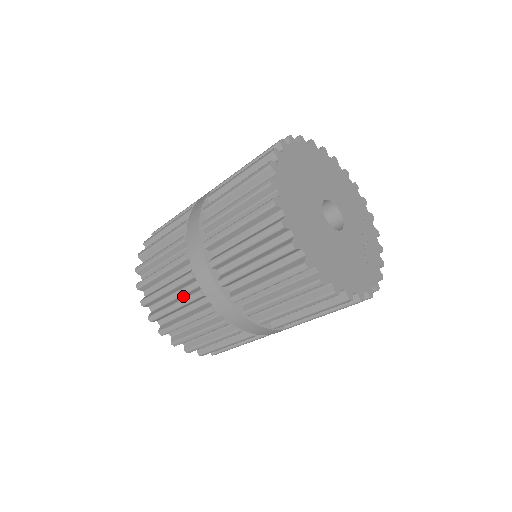
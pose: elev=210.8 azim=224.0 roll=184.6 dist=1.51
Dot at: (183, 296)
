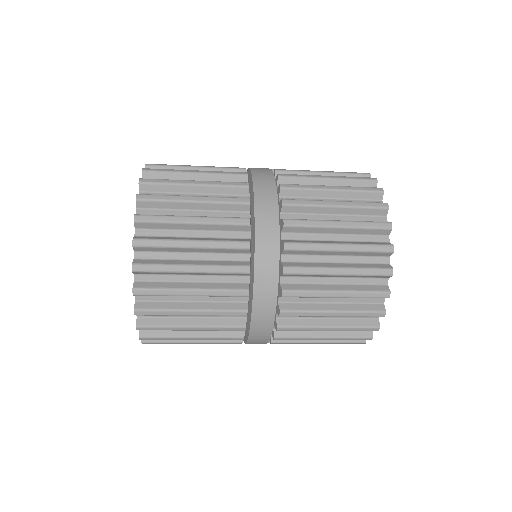
Dot at: (213, 238)
